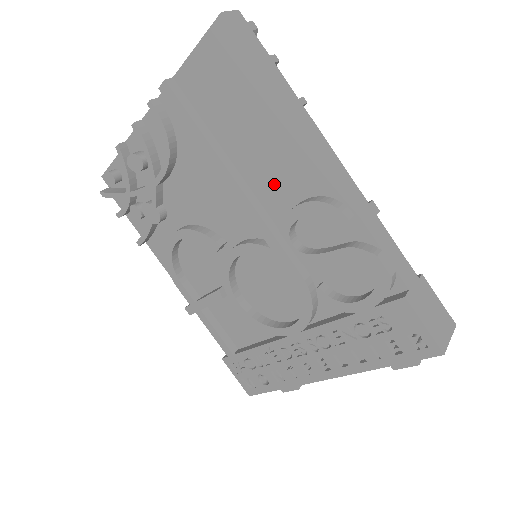
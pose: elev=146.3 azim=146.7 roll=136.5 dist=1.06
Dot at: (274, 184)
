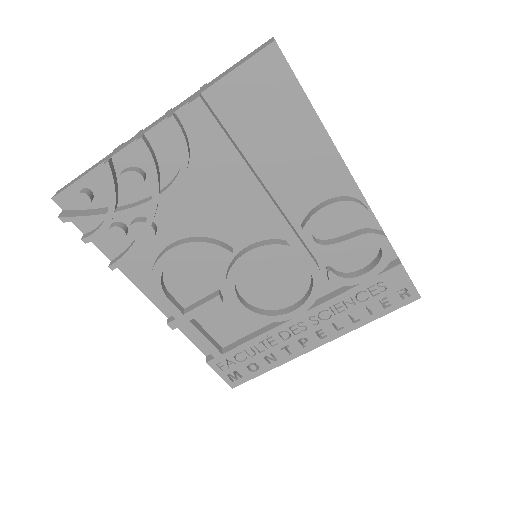
Dot at: (298, 190)
